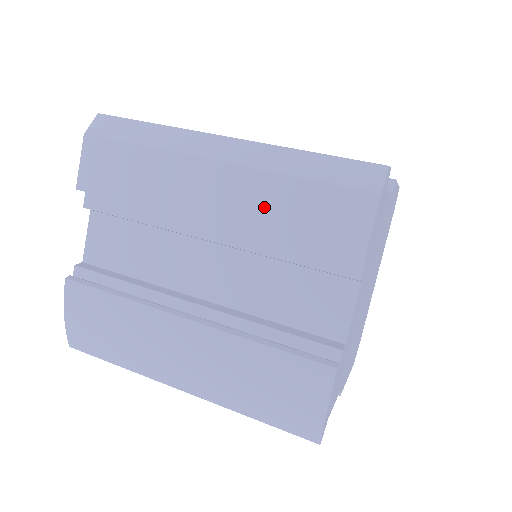
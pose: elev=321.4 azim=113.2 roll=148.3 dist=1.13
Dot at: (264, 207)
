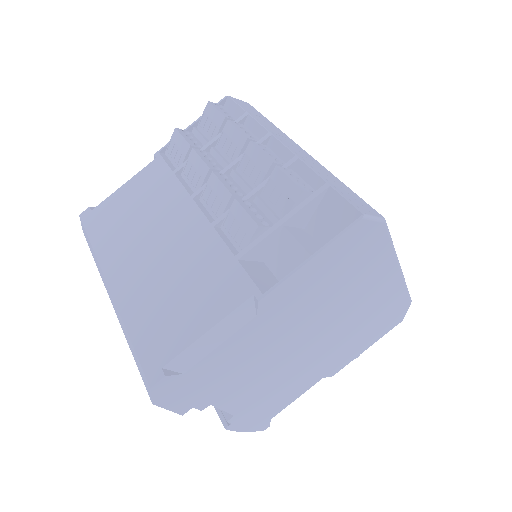
Dot at: occluded
